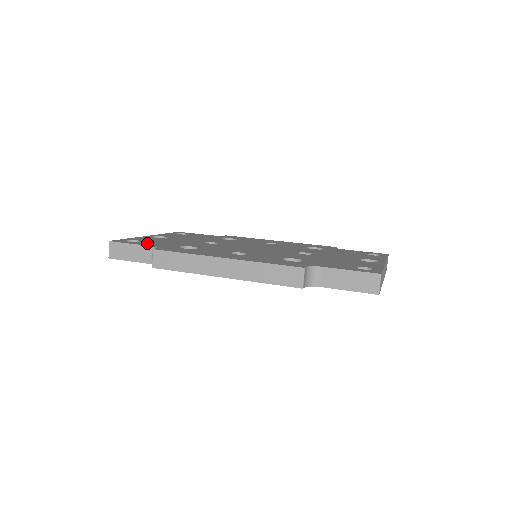
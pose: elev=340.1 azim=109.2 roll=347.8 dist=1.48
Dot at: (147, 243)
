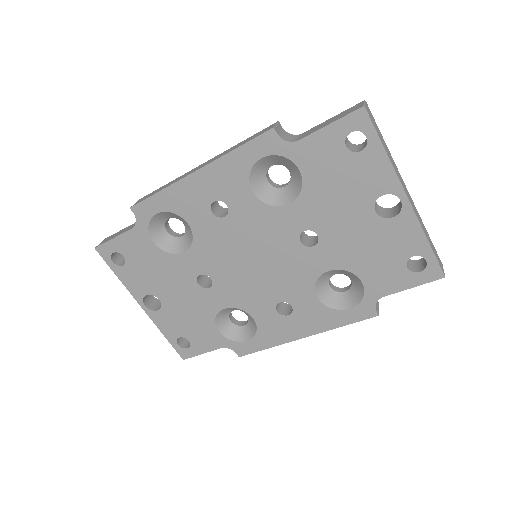
Dot at: occluded
